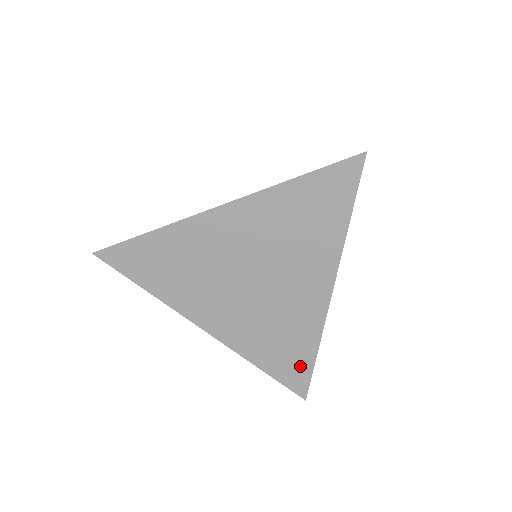
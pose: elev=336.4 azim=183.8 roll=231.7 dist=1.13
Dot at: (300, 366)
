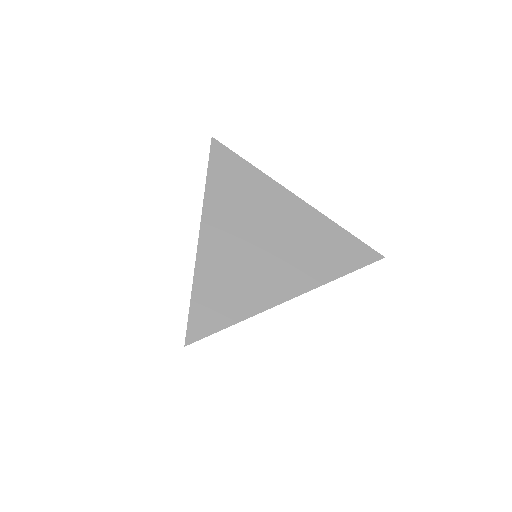
Dot at: (216, 319)
